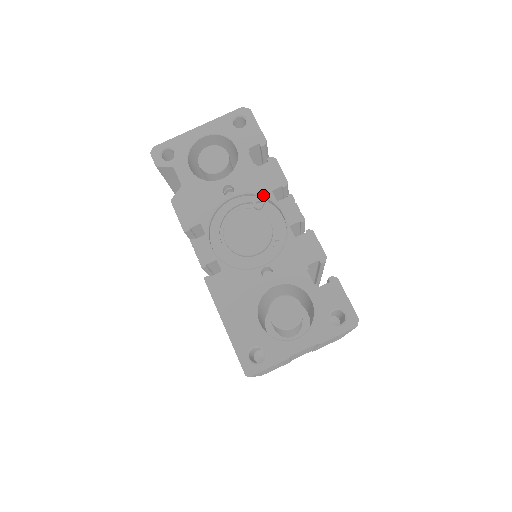
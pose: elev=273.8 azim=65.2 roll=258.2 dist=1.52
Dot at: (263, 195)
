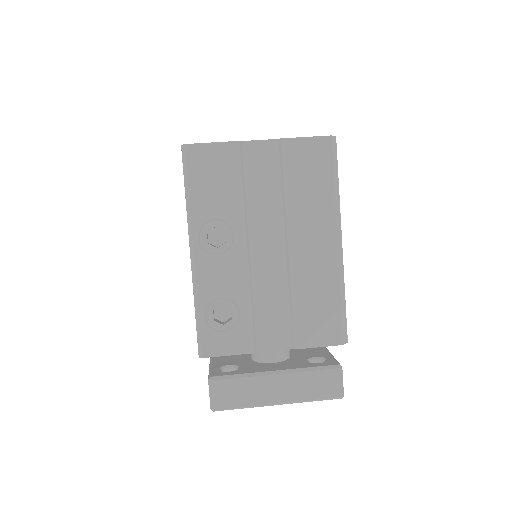
Dot at: occluded
